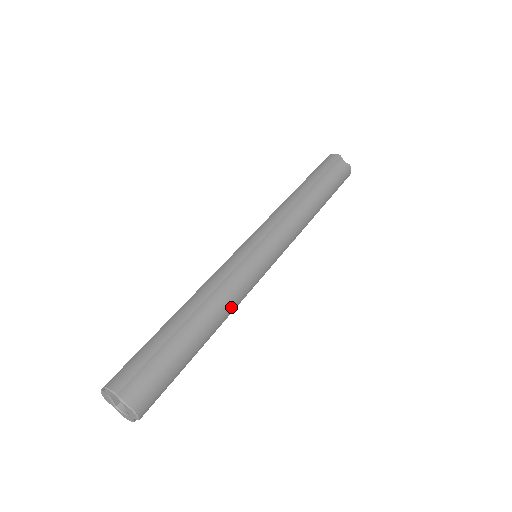
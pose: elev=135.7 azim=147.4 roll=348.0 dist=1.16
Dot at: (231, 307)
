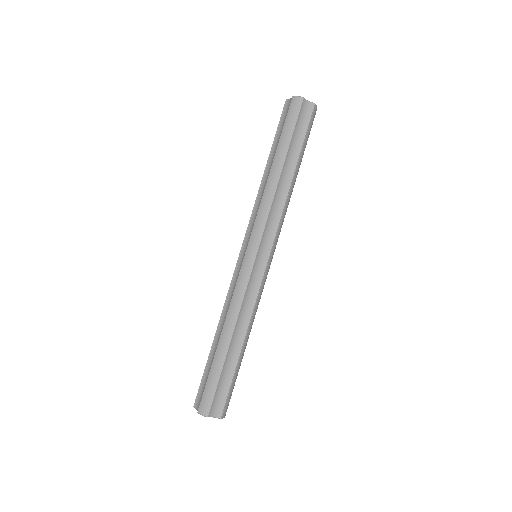
Dot at: (253, 318)
